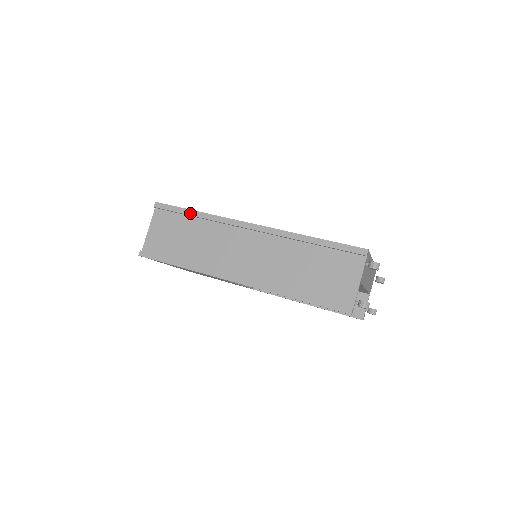
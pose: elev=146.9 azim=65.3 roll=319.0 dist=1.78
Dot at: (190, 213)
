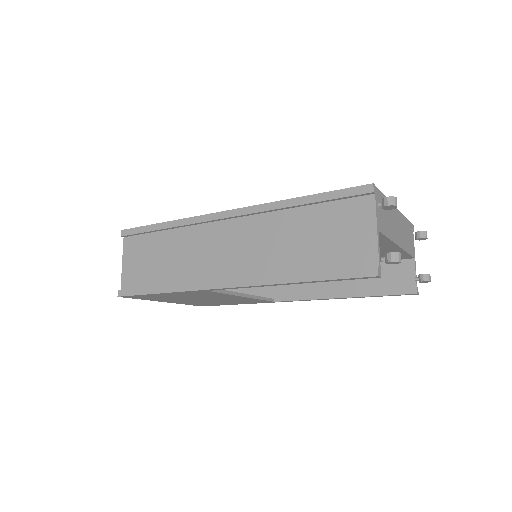
Dot at: (158, 227)
